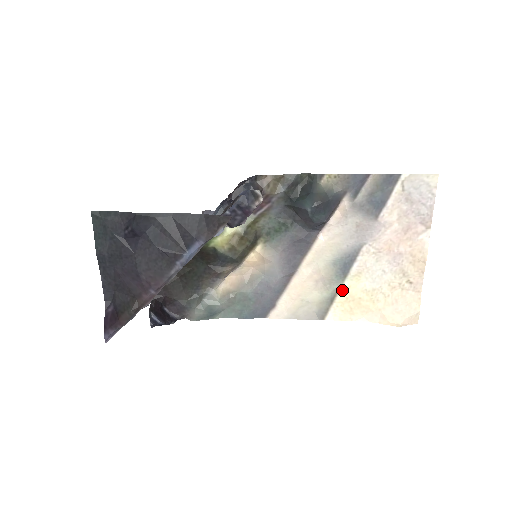
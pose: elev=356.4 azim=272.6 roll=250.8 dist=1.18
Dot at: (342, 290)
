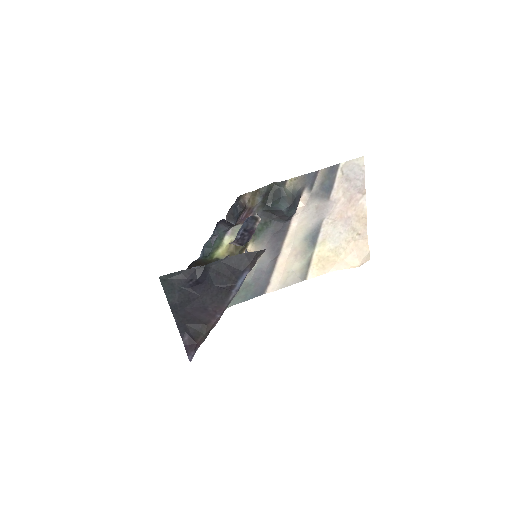
Dot at: (314, 255)
